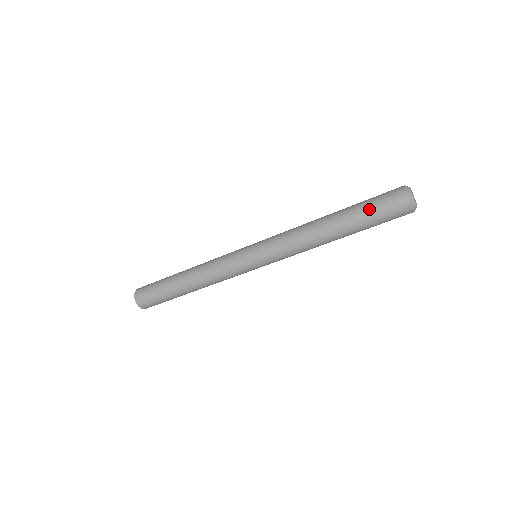
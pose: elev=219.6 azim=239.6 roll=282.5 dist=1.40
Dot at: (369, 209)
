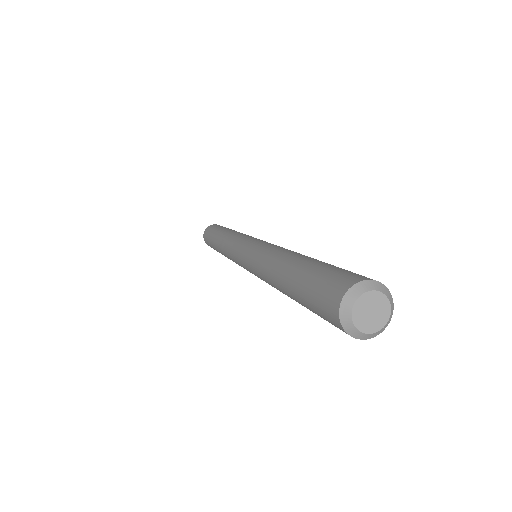
Dot at: (305, 292)
